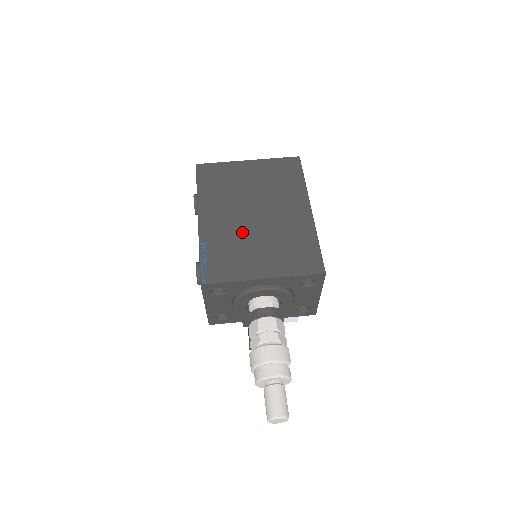
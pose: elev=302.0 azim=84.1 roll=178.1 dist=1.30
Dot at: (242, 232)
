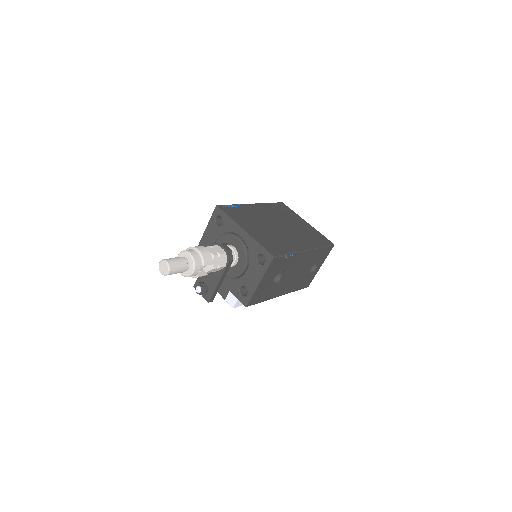
Dot at: (262, 220)
